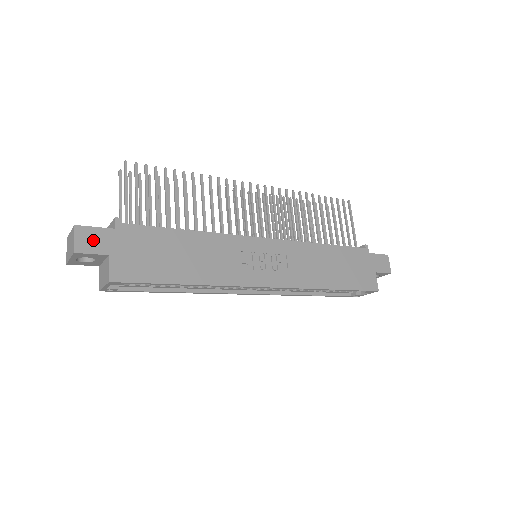
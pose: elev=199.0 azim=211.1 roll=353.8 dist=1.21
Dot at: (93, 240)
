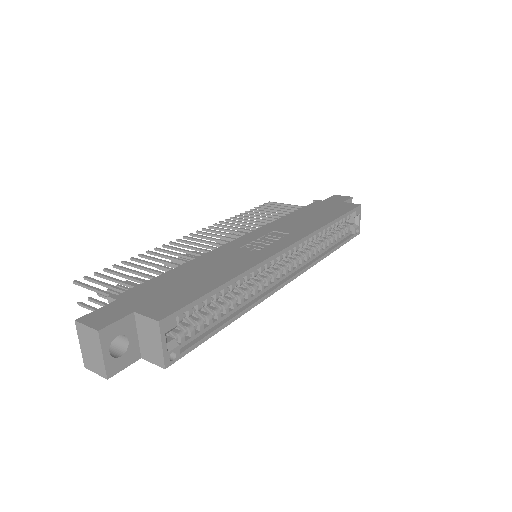
Dot at: (106, 315)
